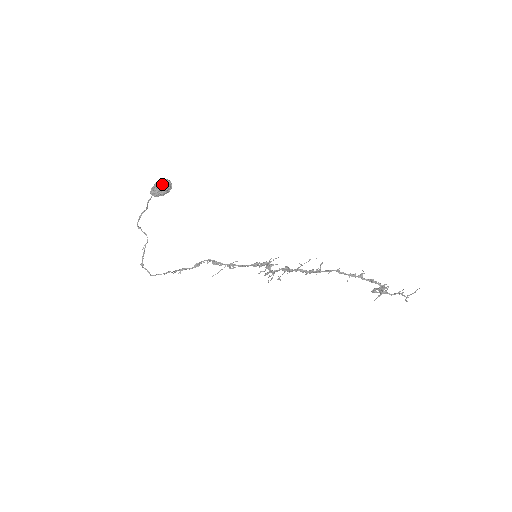
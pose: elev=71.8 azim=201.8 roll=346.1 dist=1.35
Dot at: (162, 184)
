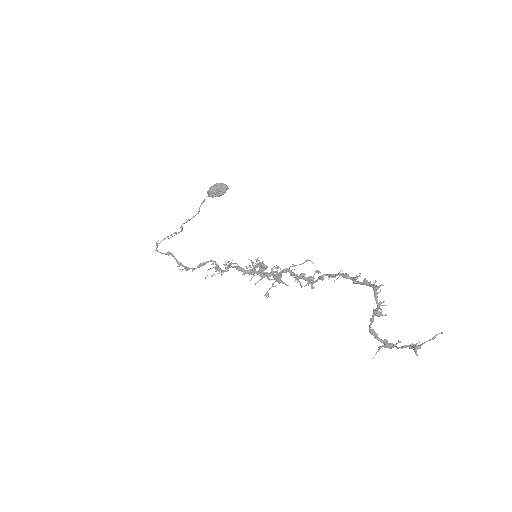
Dot at: (220, 183)
